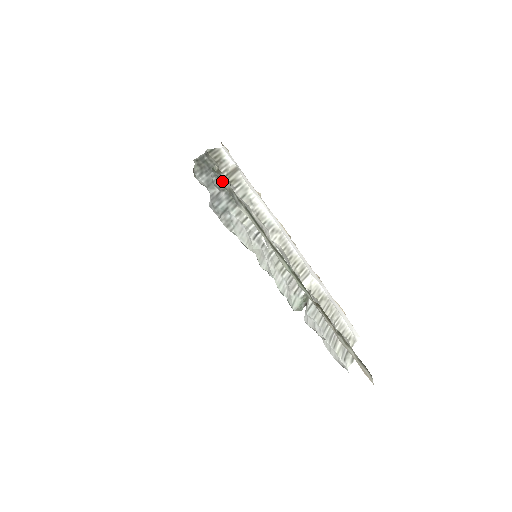
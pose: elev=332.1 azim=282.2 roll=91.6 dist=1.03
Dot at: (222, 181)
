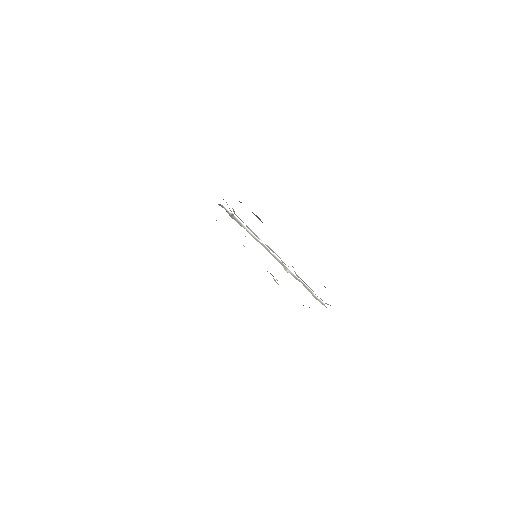
Dot at: occluded
